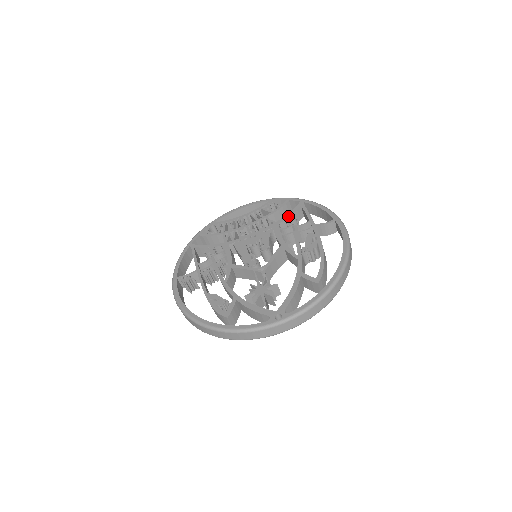
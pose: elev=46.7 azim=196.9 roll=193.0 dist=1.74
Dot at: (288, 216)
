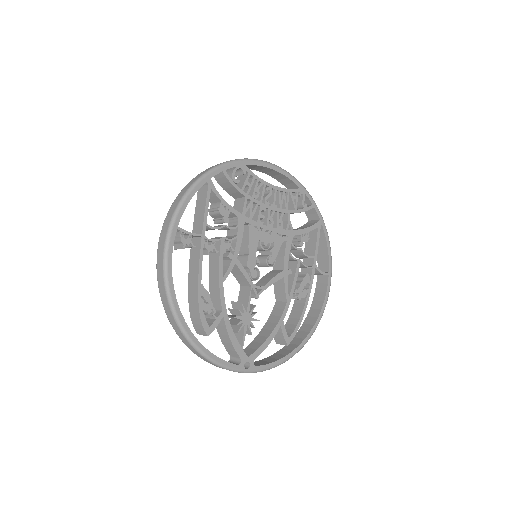
Dot at: (304, 232)
